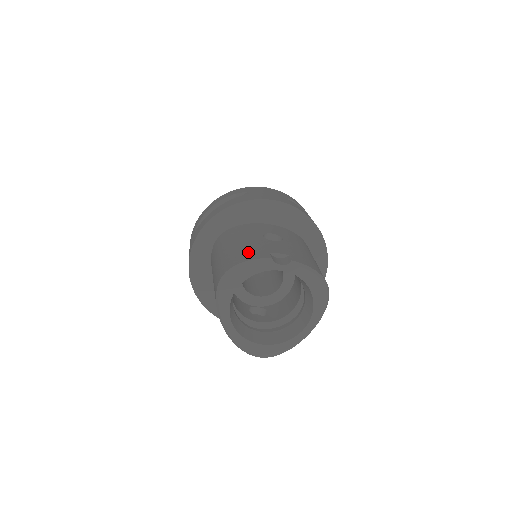
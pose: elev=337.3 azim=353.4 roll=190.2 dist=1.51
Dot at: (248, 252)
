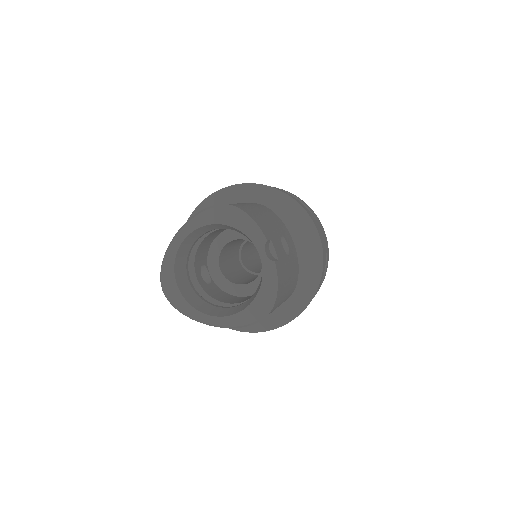
Dot at: (260, 220)
